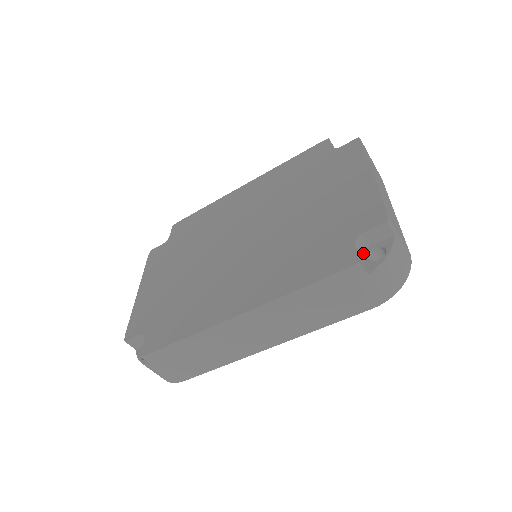
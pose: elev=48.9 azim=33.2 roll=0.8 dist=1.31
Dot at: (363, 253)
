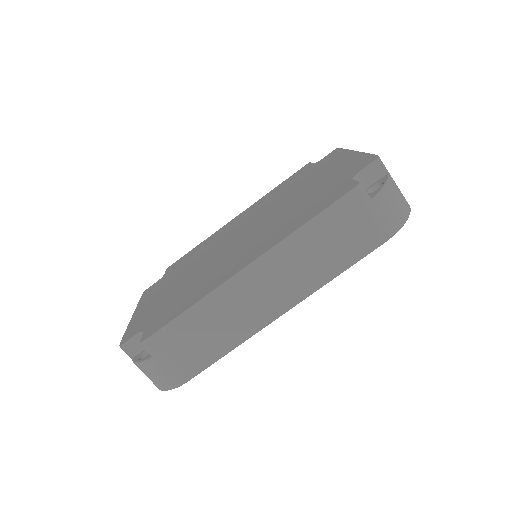
Dot at: occluded
